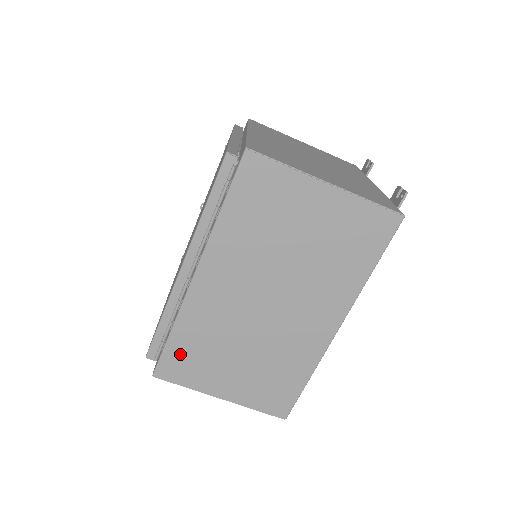
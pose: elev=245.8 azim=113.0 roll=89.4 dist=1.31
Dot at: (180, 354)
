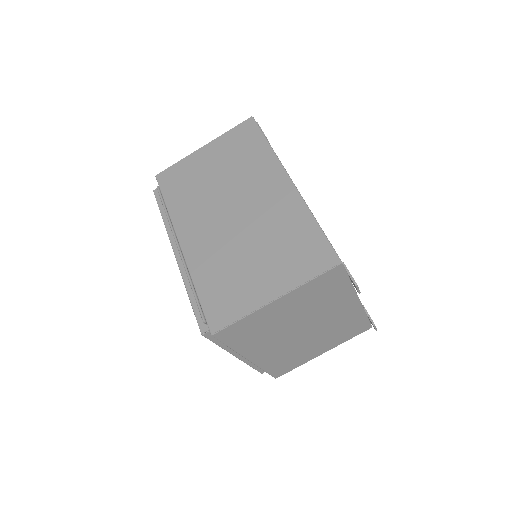
Dot at: (214, 298)
